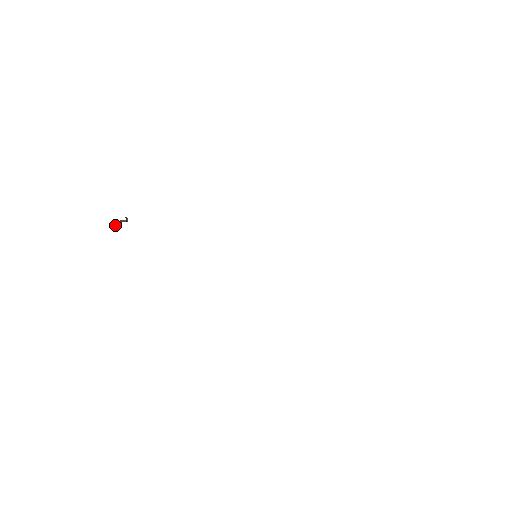
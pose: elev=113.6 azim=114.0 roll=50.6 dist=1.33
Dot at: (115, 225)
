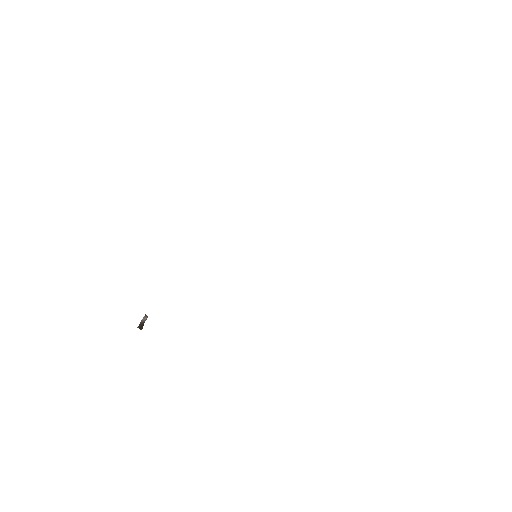
Dot at: occluded
